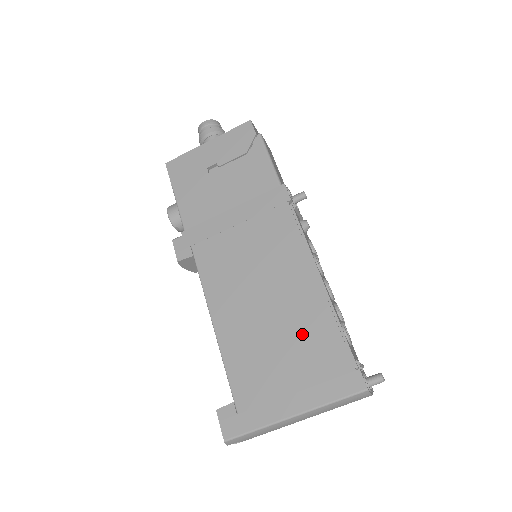
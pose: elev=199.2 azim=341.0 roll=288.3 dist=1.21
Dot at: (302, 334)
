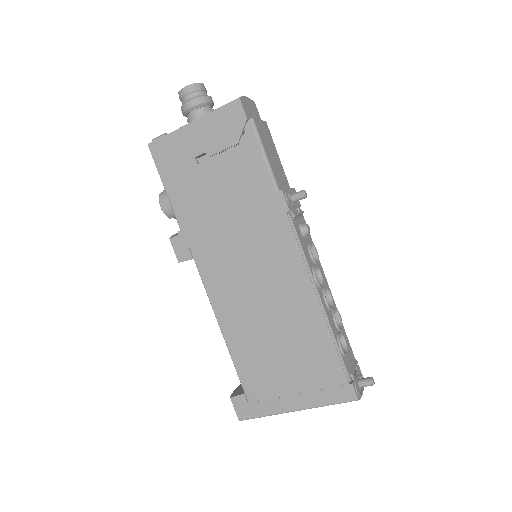
Dot at: (302, 348)
